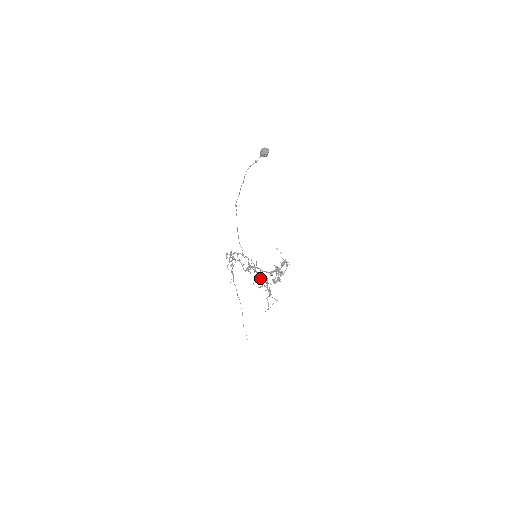
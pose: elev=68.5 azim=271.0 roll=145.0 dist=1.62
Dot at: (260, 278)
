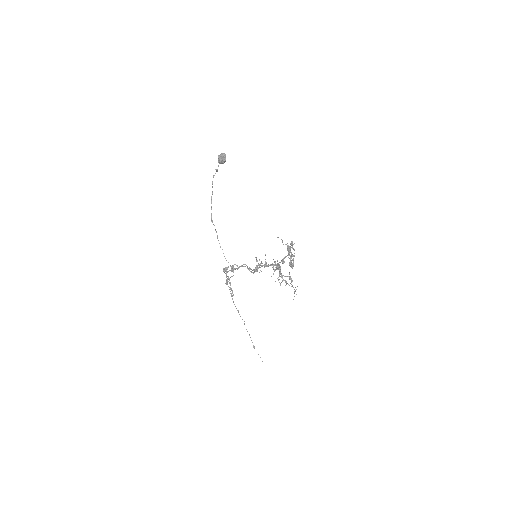
Dot at: (278, 267)
